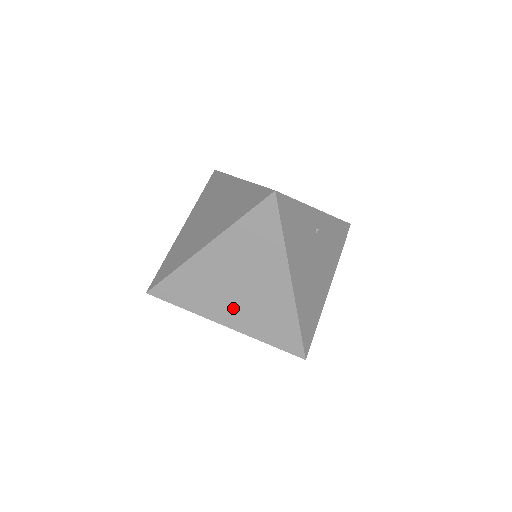
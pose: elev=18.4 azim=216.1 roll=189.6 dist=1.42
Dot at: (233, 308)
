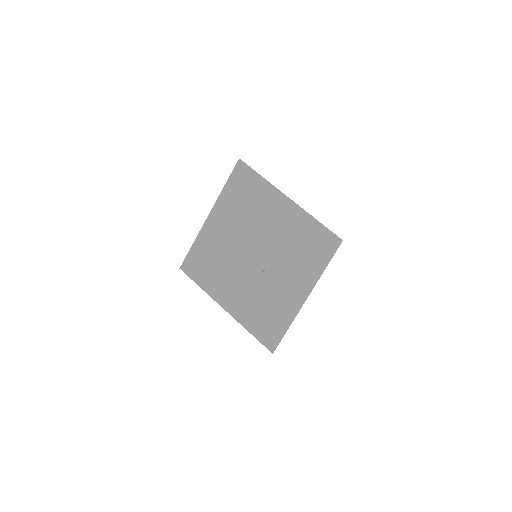
Dot at: occluded
